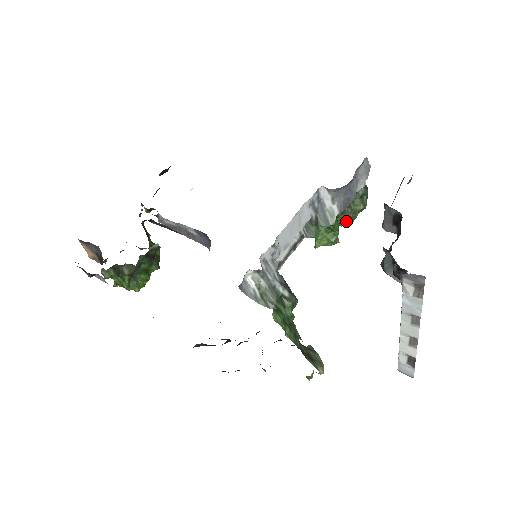
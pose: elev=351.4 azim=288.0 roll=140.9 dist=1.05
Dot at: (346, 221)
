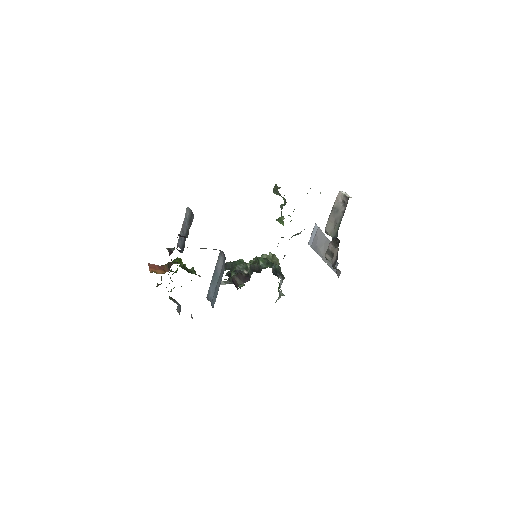
Dot at: occluded
